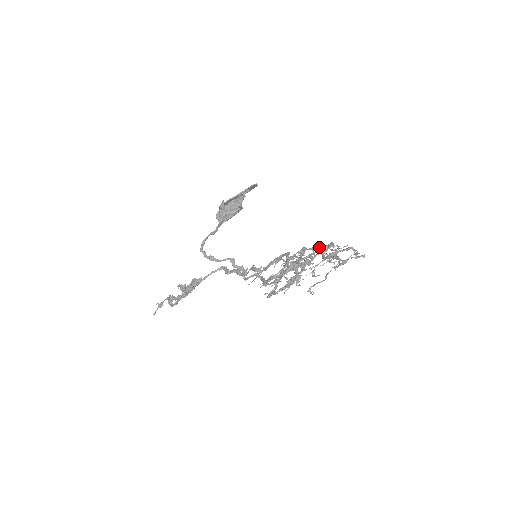
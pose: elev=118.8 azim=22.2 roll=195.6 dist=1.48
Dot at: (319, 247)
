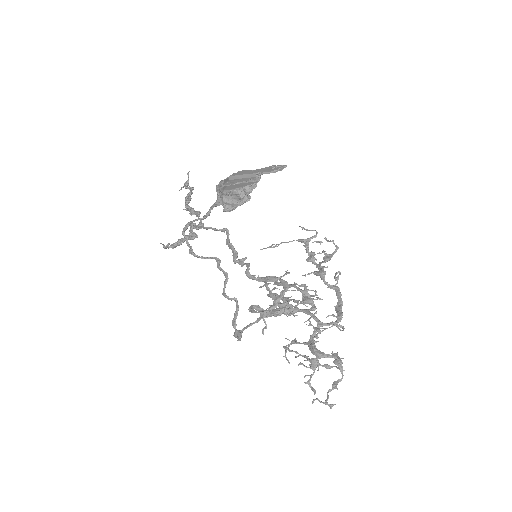
Dot at: occluded
